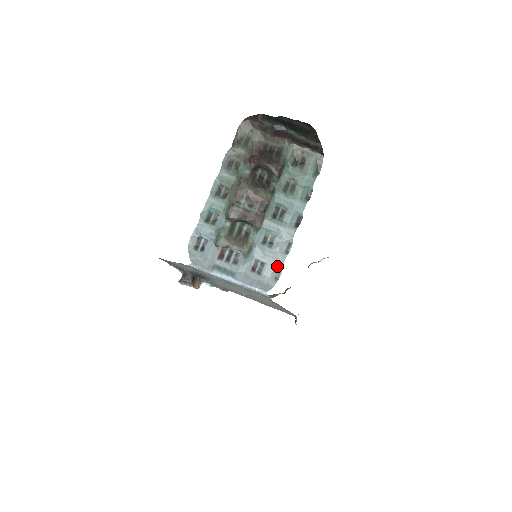
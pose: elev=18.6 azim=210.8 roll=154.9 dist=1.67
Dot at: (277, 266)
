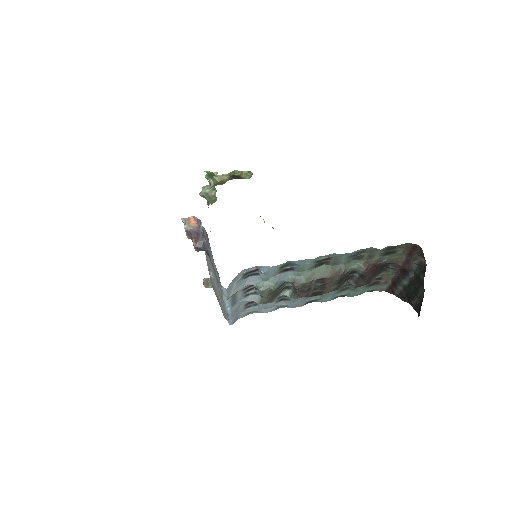
Dot at: (260, 310)
